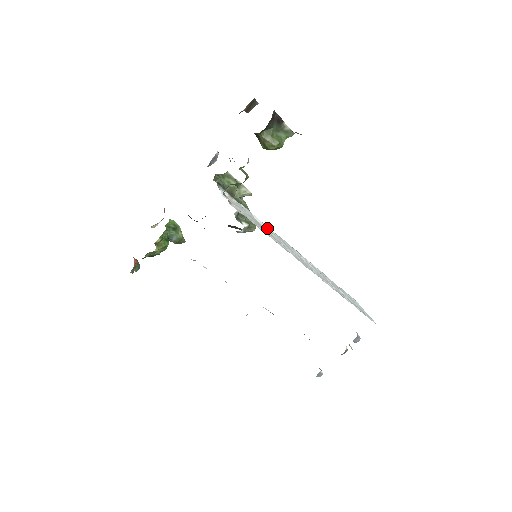
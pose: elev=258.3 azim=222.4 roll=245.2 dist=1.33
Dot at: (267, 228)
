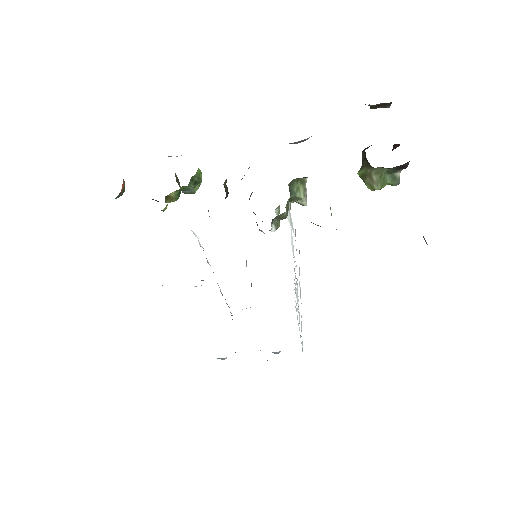
Dot at: occluded
